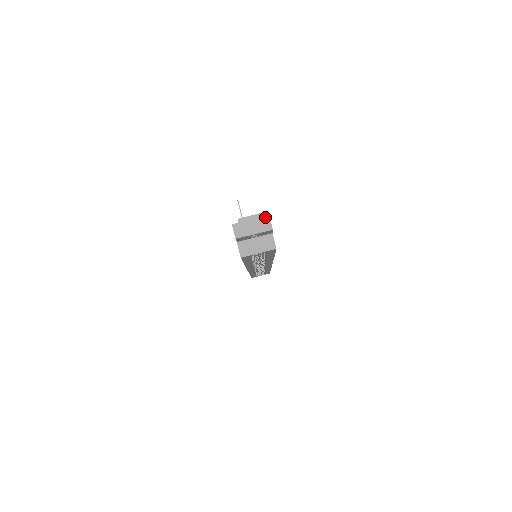
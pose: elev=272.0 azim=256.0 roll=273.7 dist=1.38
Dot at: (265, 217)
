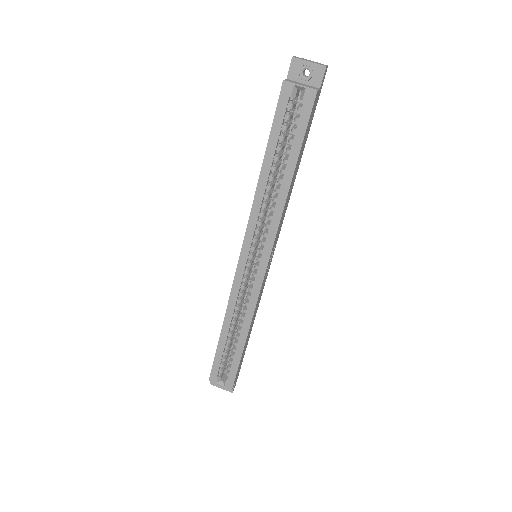
Dot at: occluded
